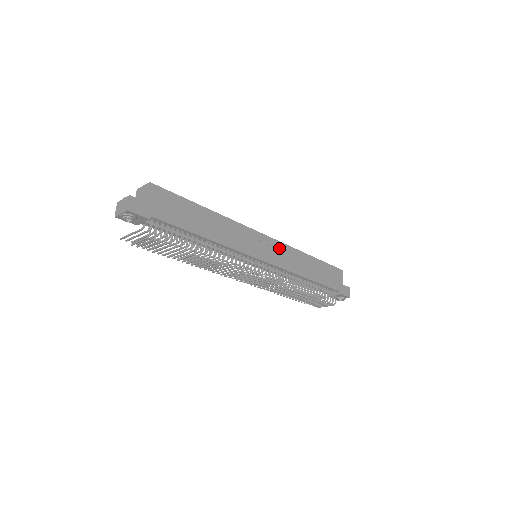
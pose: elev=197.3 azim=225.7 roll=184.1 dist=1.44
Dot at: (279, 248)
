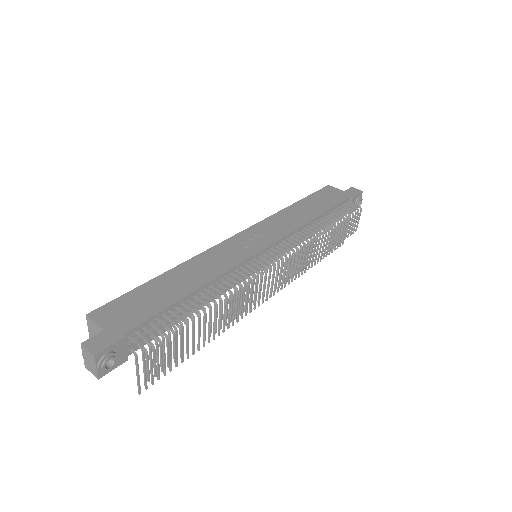
Dot at: (262, 228)
